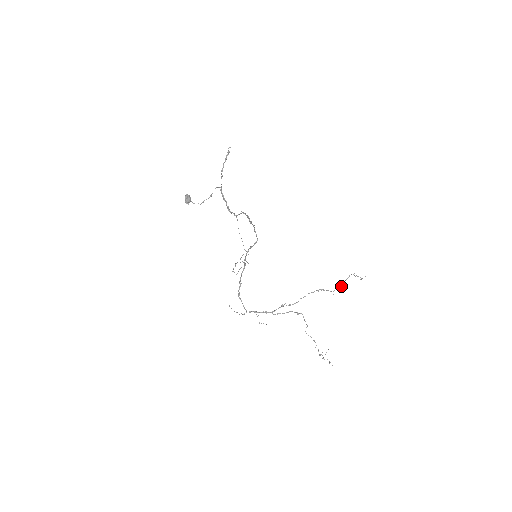
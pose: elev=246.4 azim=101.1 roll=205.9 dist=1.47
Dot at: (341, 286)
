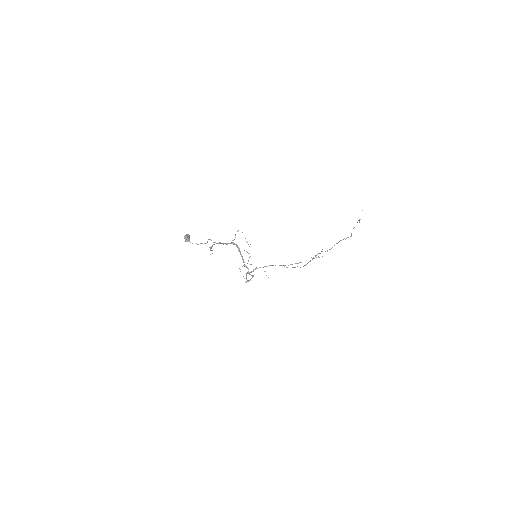
Dot at: occluded
